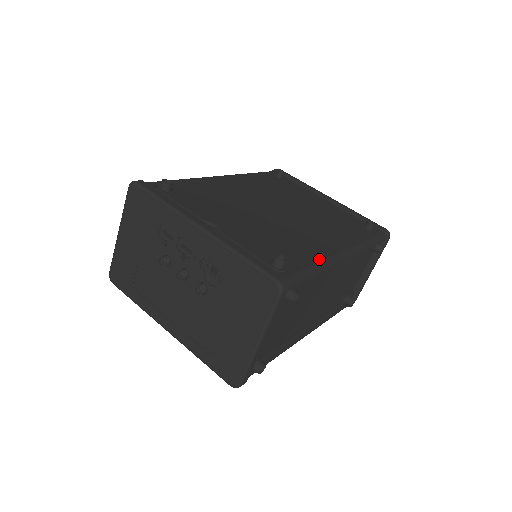
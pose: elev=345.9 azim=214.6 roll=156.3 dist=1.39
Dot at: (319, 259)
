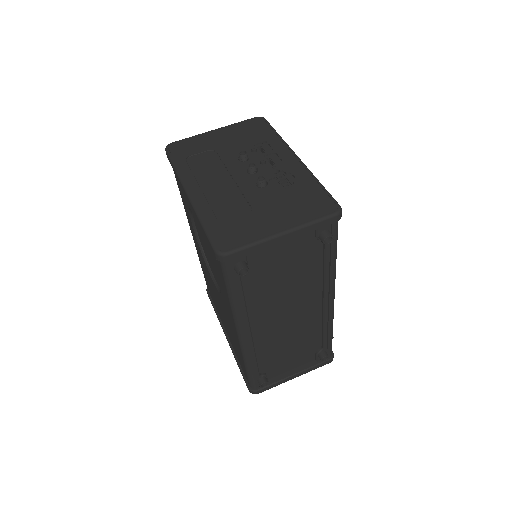
Dot at: occluded
